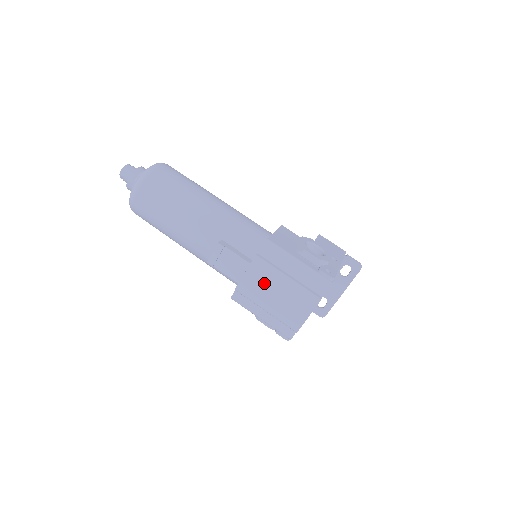
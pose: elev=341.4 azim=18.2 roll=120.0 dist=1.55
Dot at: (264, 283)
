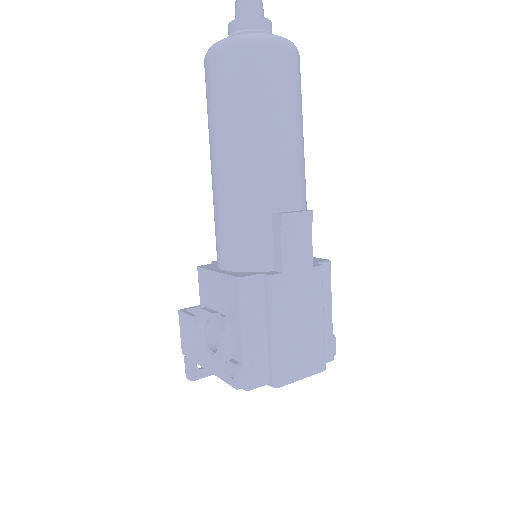
Dot at: (304, 301)
